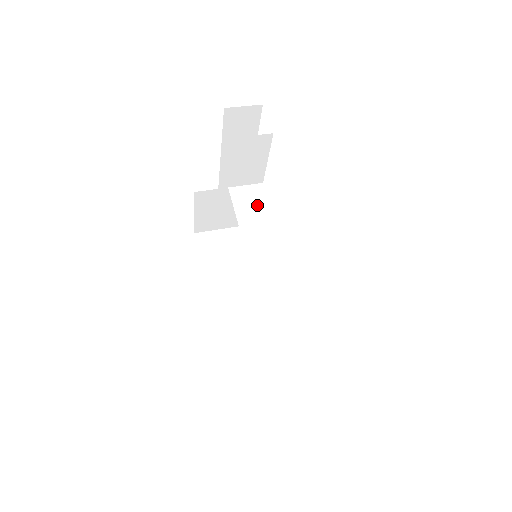
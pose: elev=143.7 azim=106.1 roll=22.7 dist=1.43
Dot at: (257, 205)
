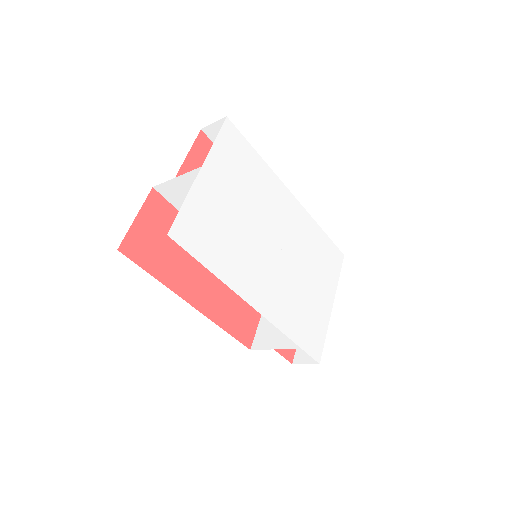
Dot at: occluded
